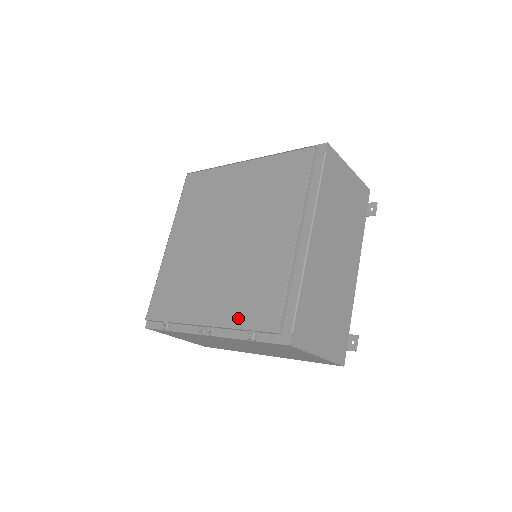
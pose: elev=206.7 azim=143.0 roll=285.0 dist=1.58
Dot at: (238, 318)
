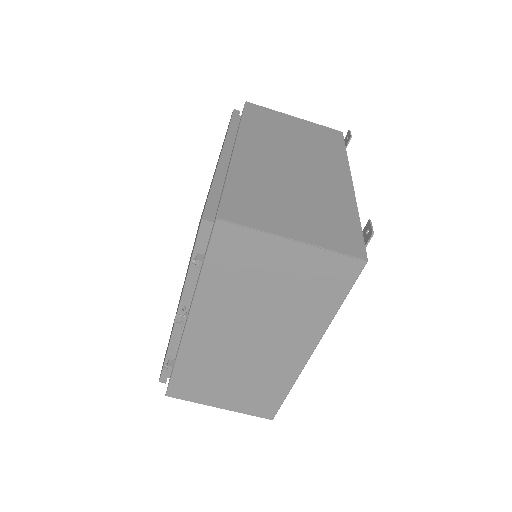
Dot at: occluded
